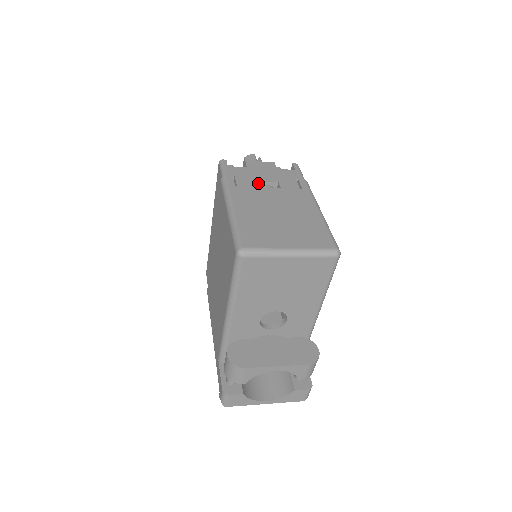
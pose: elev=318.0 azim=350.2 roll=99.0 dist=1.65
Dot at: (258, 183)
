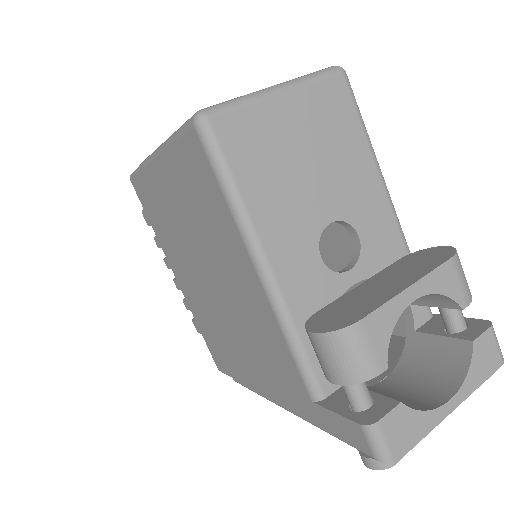
Dot at: occluded
